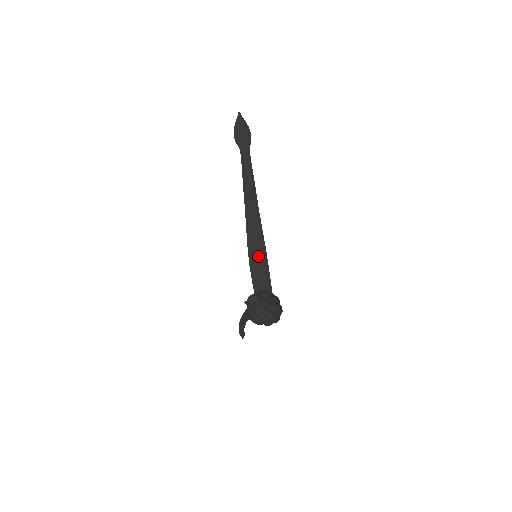
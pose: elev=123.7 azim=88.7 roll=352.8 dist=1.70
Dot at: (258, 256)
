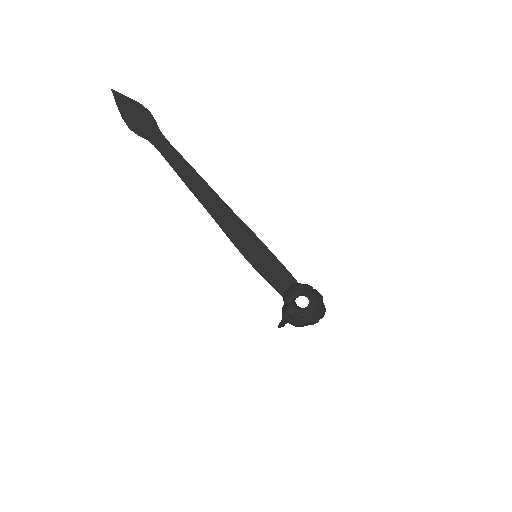
Dot at: (255, 251)
